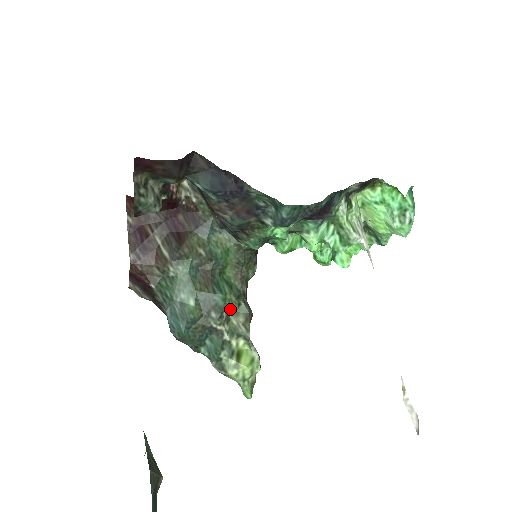
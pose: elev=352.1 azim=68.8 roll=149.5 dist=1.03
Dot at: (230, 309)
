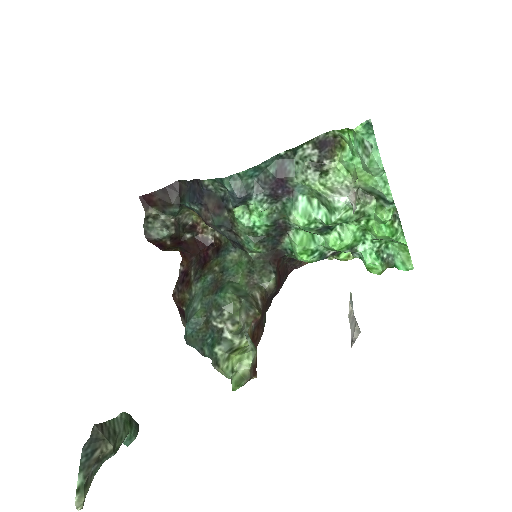
Dot at: (233, 309)
